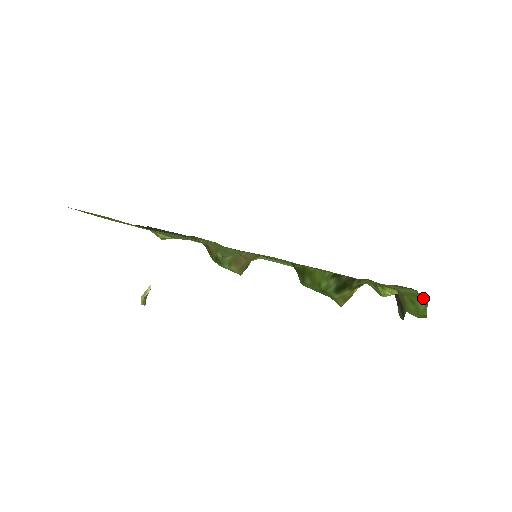
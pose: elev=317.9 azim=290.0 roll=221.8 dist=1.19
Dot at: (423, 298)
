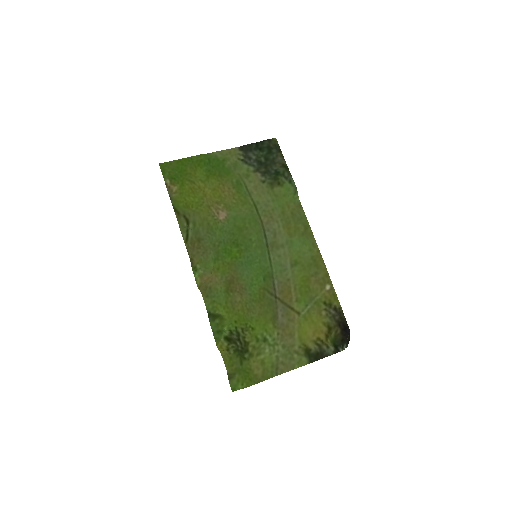
Dot at: (245, 385)
